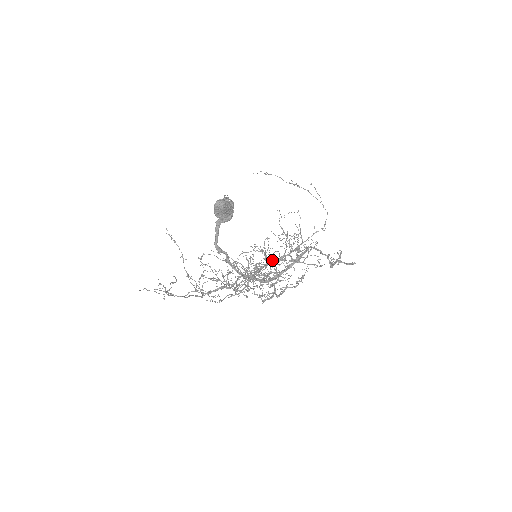
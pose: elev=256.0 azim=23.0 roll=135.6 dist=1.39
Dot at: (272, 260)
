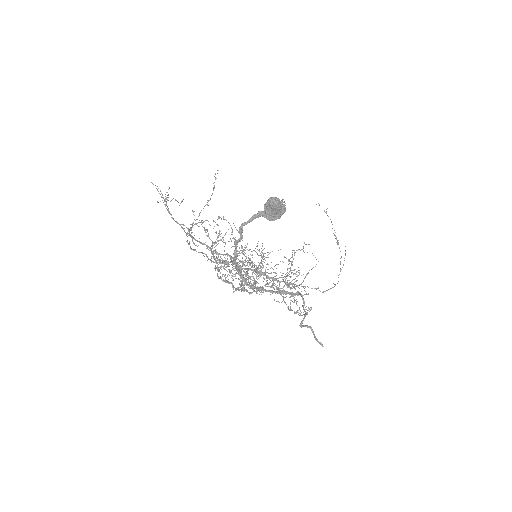
Dot at: (264, 272)
